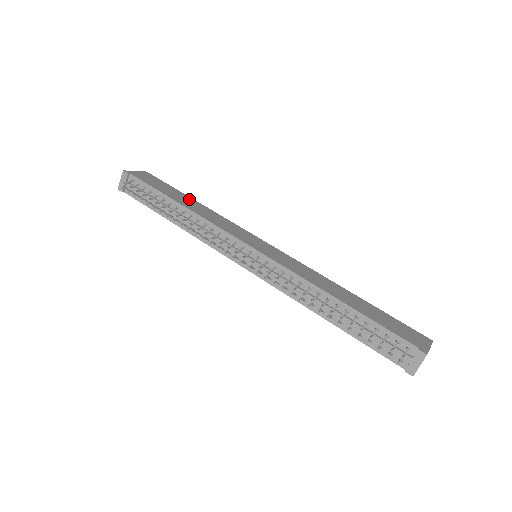
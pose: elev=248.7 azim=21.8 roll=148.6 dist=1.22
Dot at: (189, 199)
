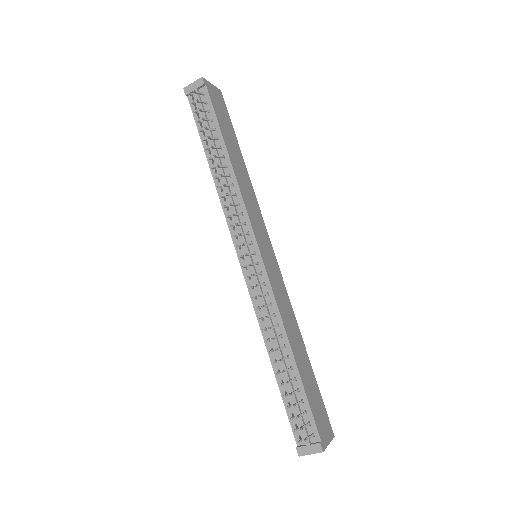
Dot at: (239, 153)
